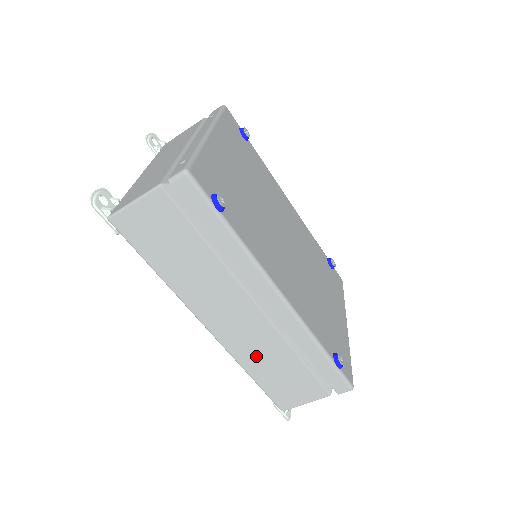
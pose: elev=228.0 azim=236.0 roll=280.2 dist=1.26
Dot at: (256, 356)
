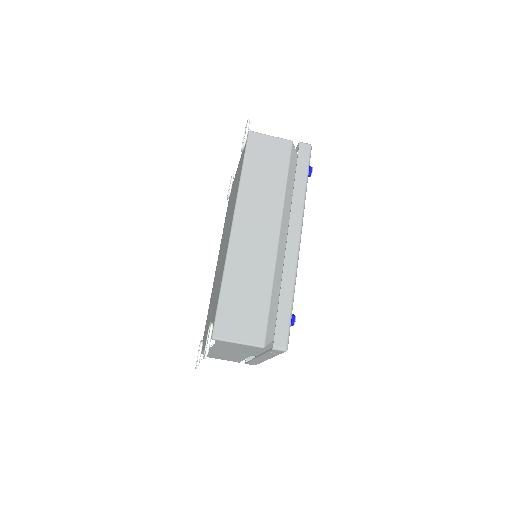
Dot at: (243, 270)
